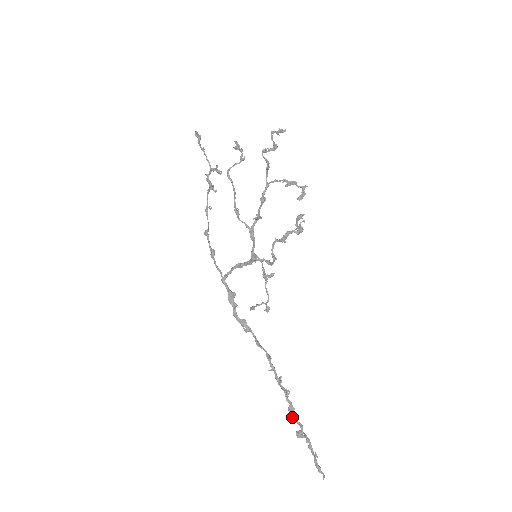
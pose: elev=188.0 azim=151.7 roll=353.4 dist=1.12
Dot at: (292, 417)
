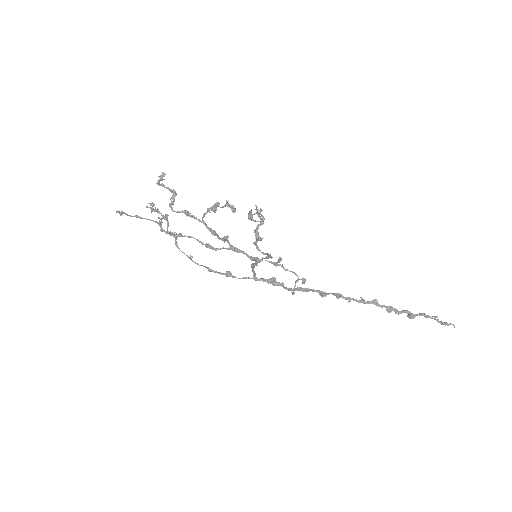
Dot at: (395, 313)
